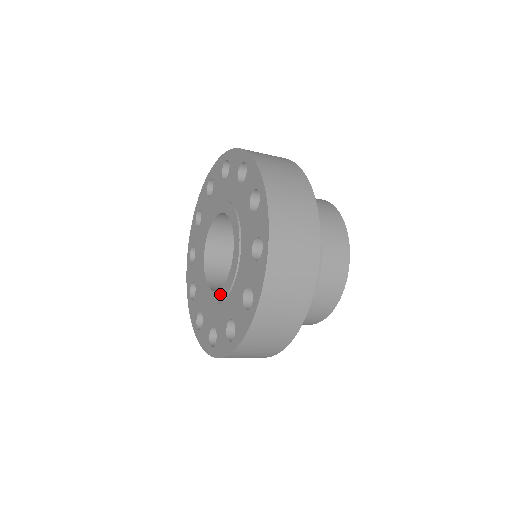
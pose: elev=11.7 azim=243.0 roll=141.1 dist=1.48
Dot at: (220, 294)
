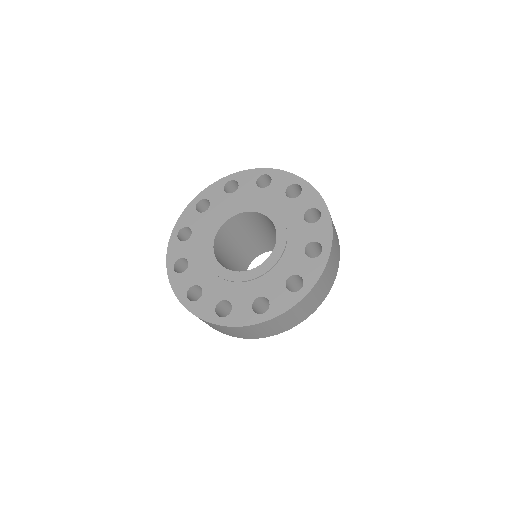
Dot at: (228, 273)
